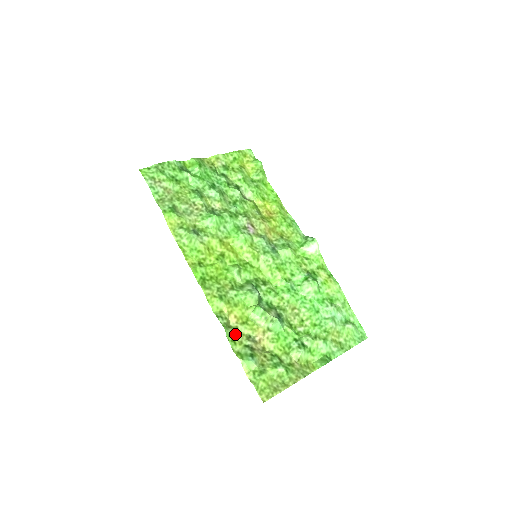
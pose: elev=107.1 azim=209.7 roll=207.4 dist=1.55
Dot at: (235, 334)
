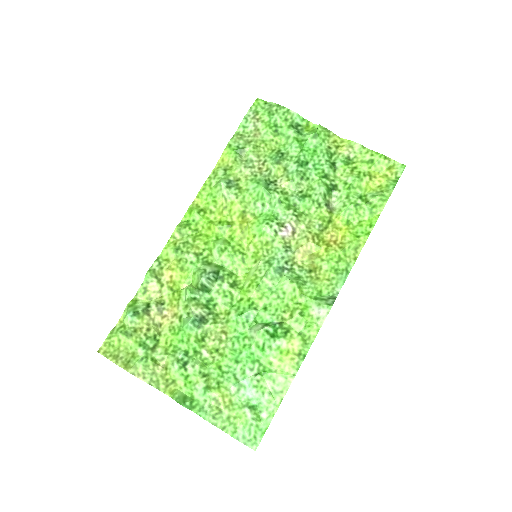
Dot at: (155, 288)
